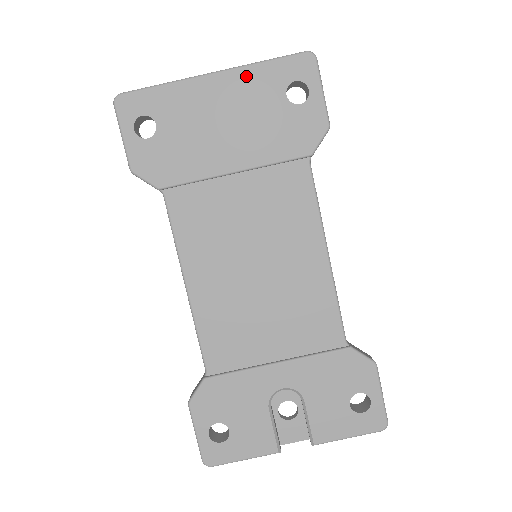
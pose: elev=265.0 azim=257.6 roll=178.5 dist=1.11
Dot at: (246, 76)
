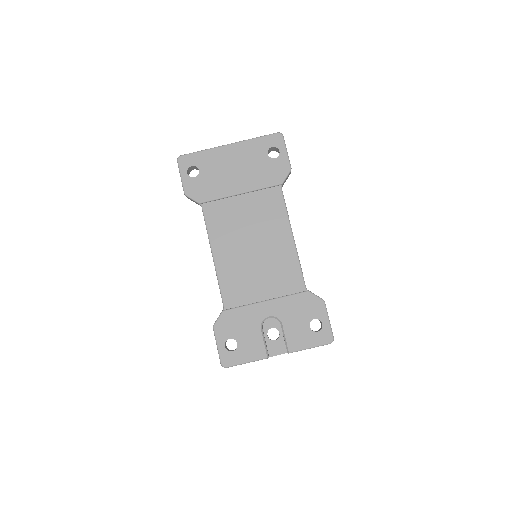
Dot at: (246, 145)
